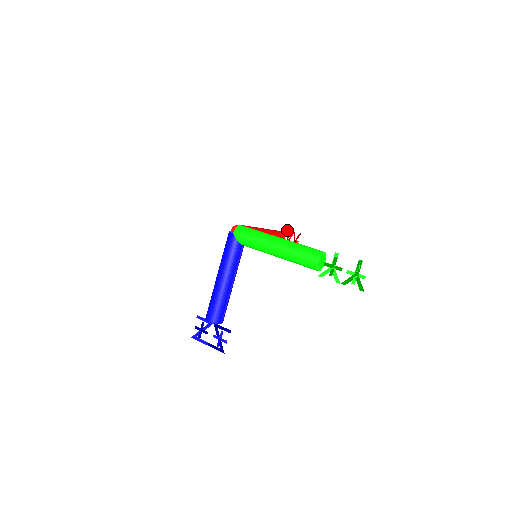
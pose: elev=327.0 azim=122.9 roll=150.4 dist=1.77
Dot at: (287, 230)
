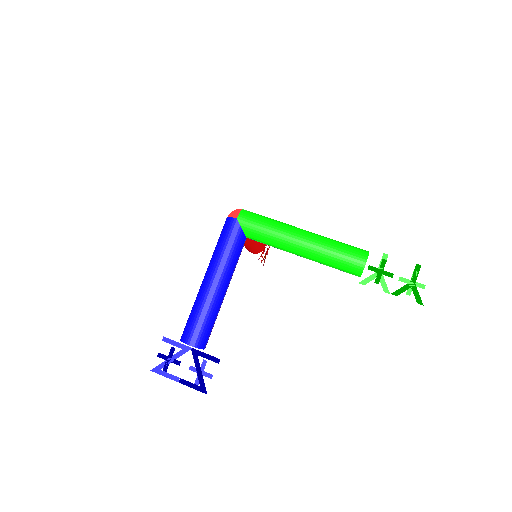
Dot at: occluded
